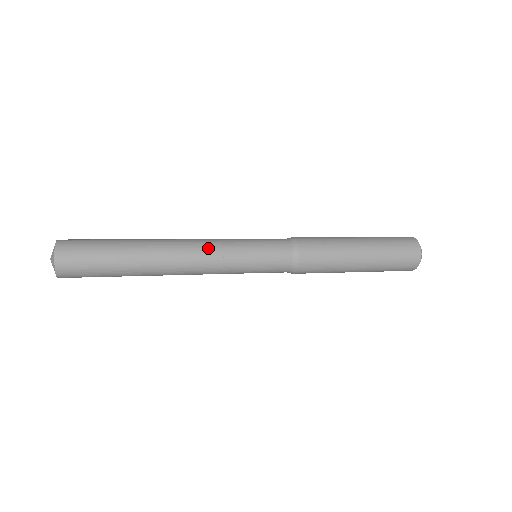
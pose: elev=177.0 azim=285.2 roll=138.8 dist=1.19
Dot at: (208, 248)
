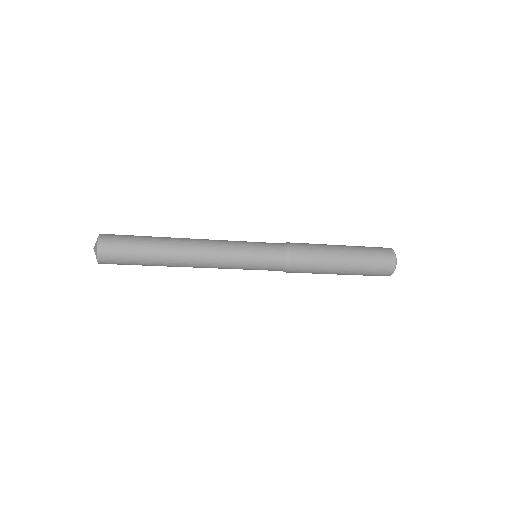
Dot at: (216, 240)
